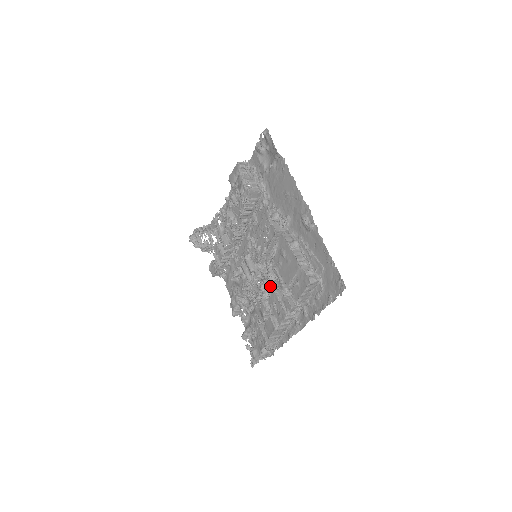
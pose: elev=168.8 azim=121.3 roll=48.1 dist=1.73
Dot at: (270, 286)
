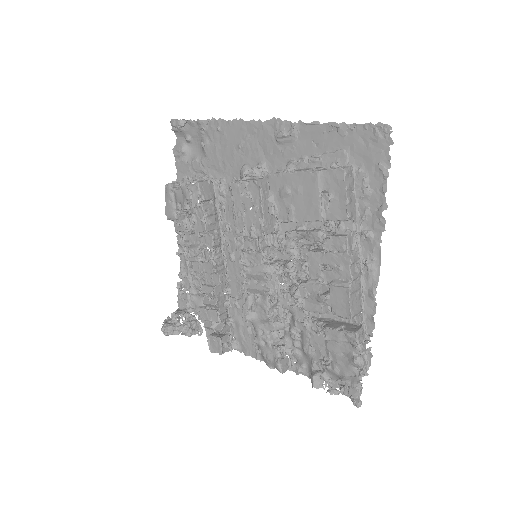
Dot at: (299, 261)
